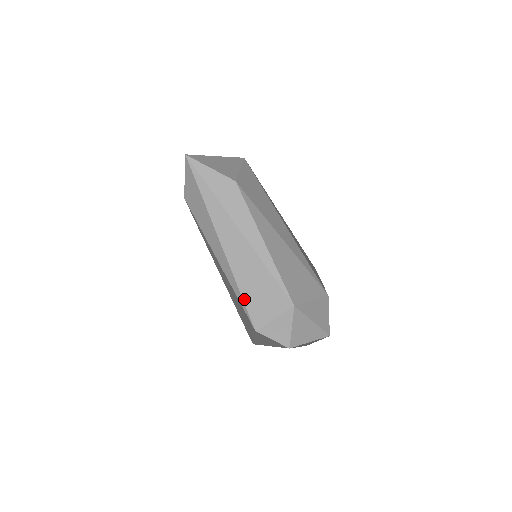
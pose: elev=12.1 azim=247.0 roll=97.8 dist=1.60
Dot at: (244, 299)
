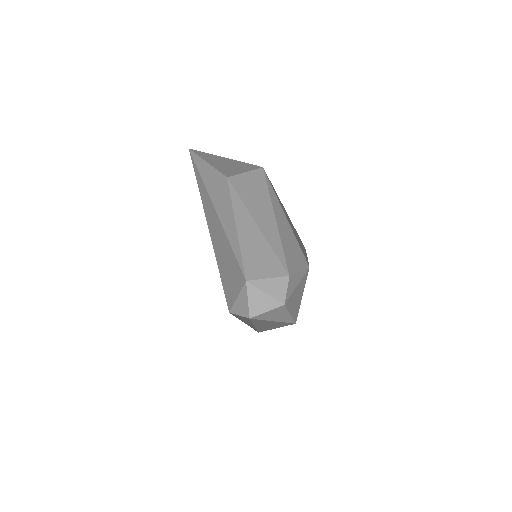
Dot at: (224, 288)
